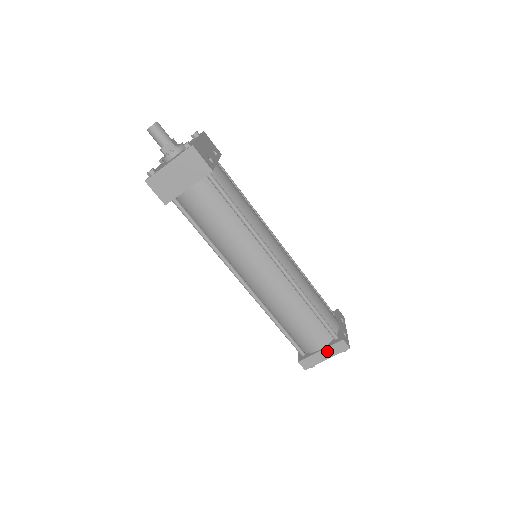
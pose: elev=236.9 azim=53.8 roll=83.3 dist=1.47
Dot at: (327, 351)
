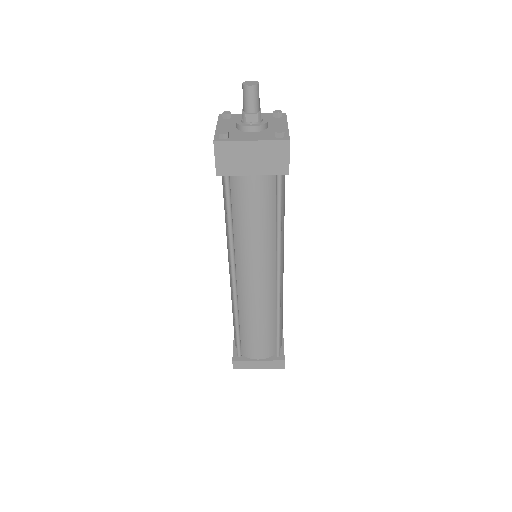
Dot at: (264, 363)
